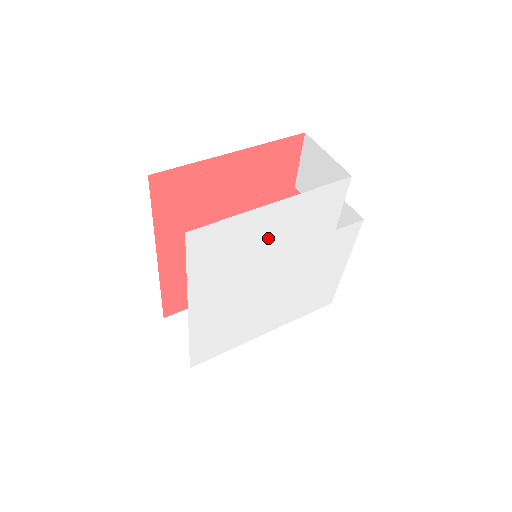
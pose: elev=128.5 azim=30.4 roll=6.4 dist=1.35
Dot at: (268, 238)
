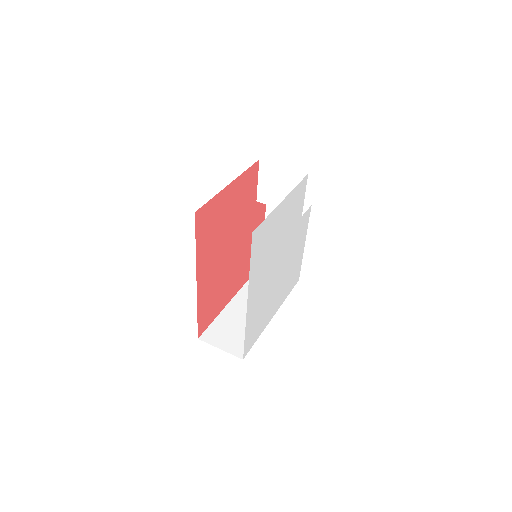
Dot at: (279, 229)
